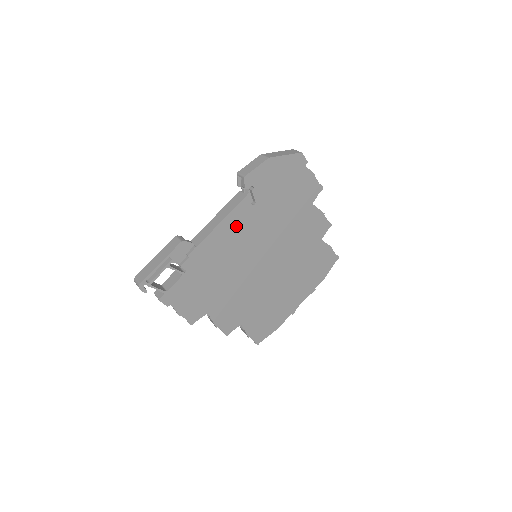
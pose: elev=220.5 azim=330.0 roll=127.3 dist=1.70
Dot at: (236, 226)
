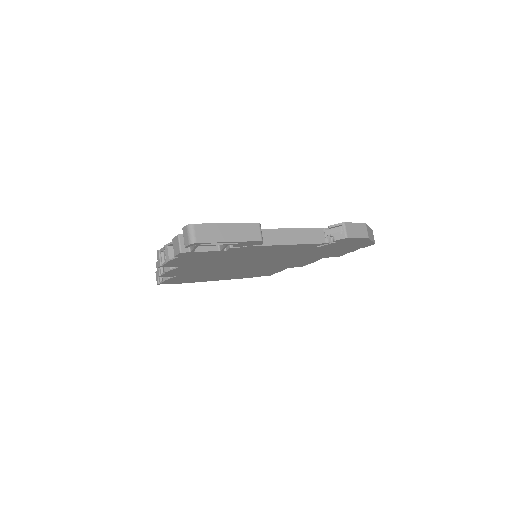
Dot at: (290, 249)
